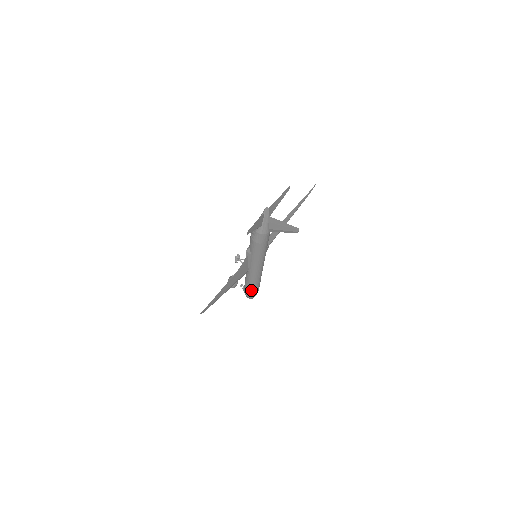
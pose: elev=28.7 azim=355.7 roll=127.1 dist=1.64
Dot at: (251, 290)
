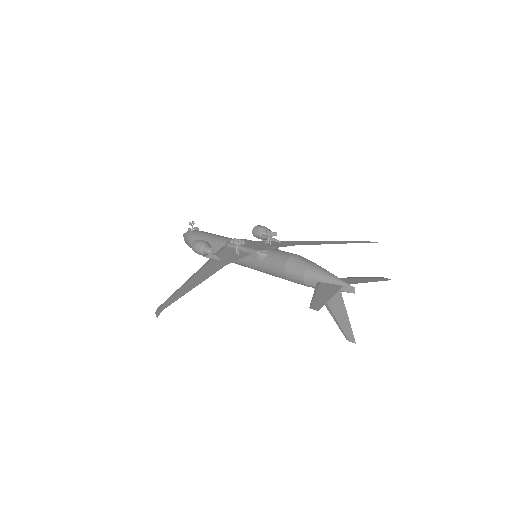
Dot at: occluded
